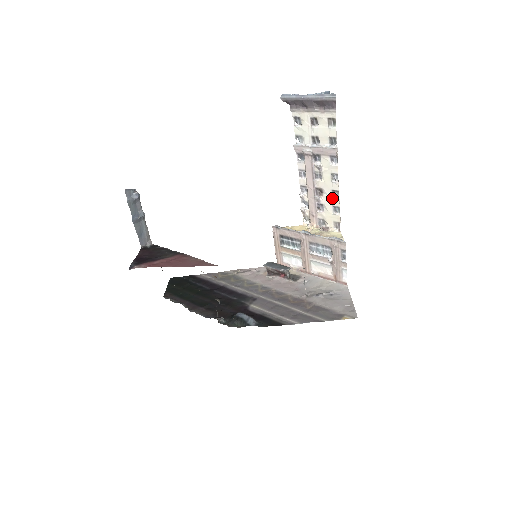
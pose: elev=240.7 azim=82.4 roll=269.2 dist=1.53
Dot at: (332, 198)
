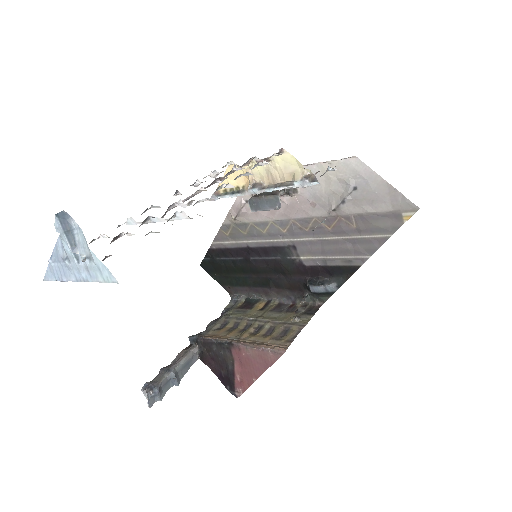
Dot at: occluded
